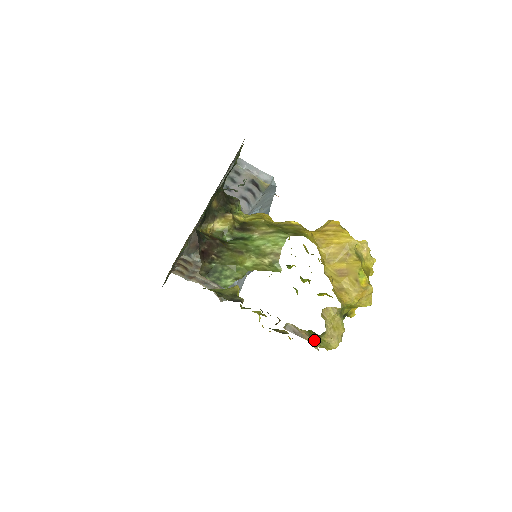
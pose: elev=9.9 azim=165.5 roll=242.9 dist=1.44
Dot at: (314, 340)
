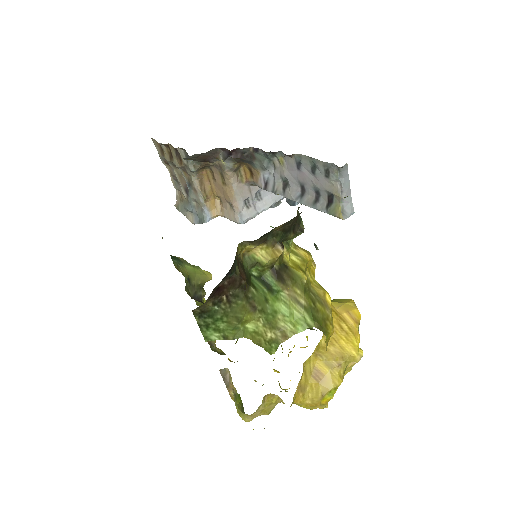
Dot at: (235, 398)
